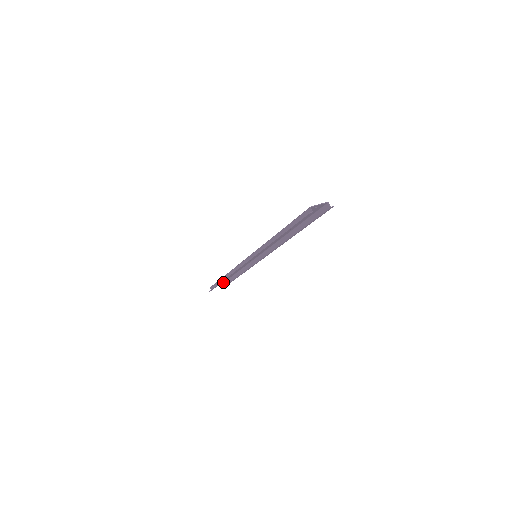
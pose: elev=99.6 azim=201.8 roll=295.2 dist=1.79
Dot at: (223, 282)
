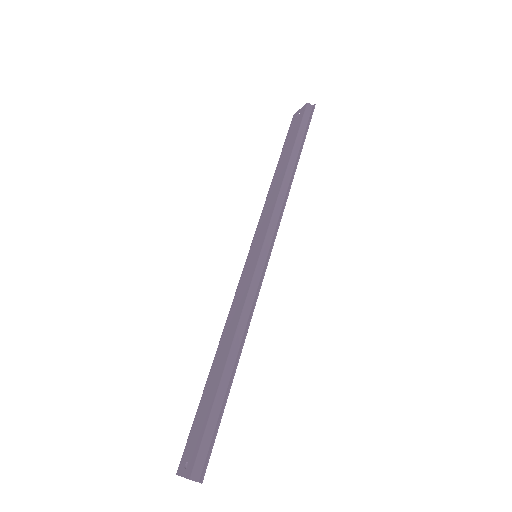
Dot at: (304, 110)
